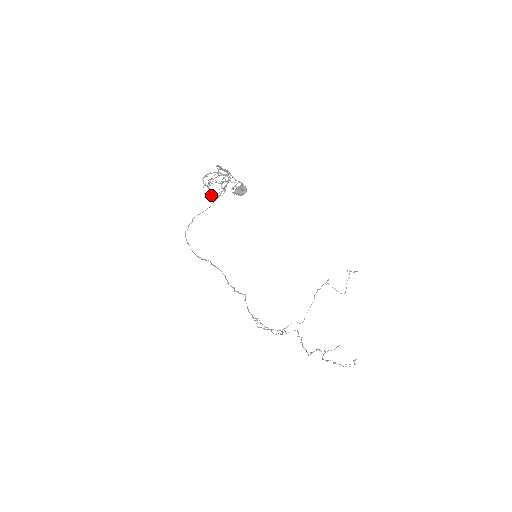
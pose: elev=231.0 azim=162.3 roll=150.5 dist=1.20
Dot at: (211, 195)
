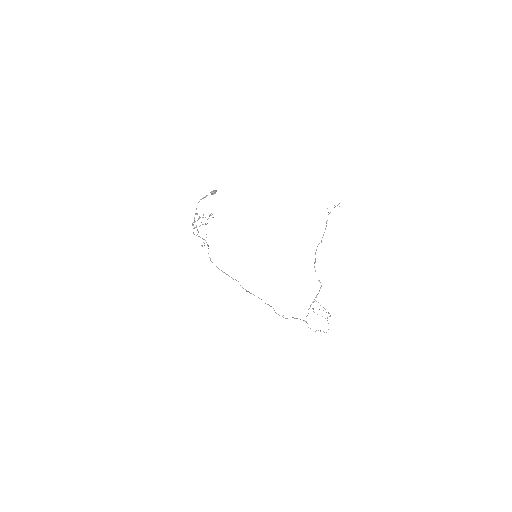
Dot at: (204, 243)
